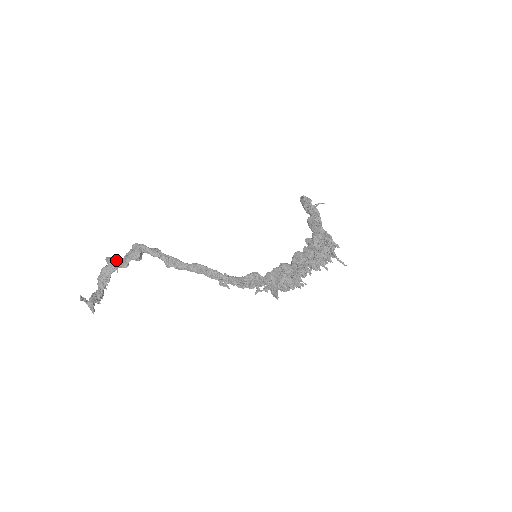
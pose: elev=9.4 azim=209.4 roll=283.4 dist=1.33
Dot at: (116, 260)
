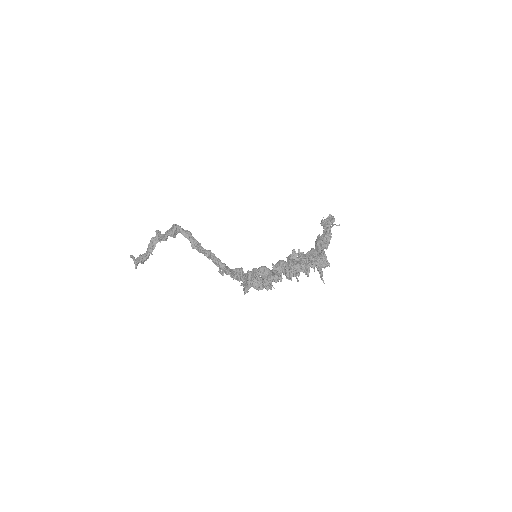
Dot at: occluded
